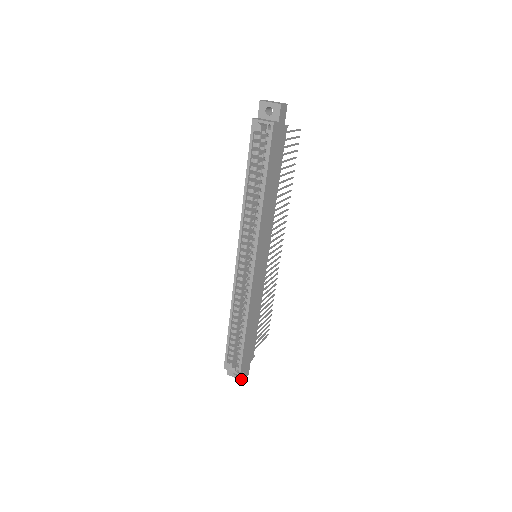
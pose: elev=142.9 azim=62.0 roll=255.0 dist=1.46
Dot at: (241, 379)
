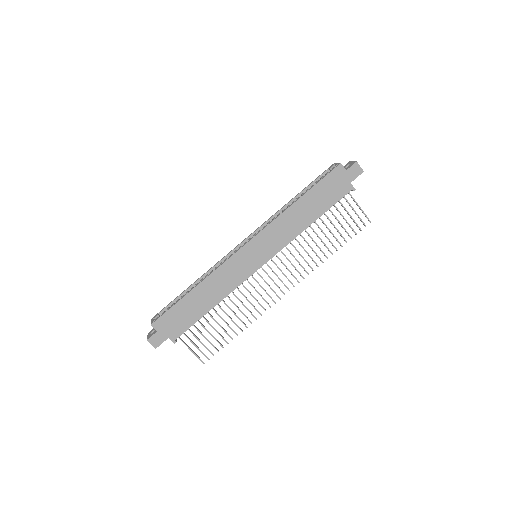
Dot at: (148, 338)
